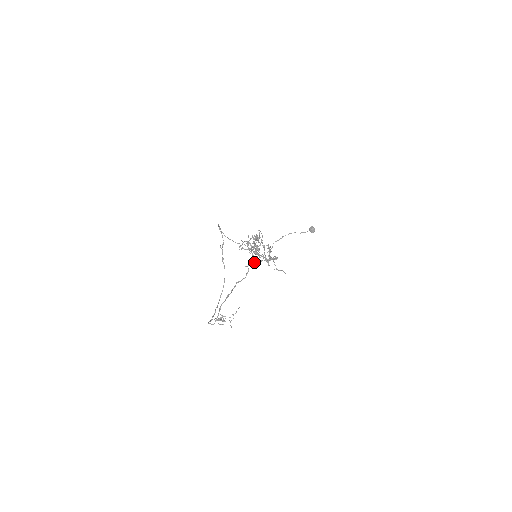
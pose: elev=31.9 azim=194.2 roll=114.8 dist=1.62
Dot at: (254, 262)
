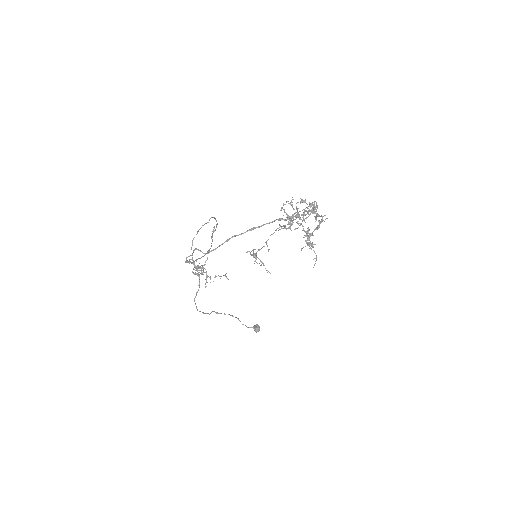
Dot at: (298, 223)
